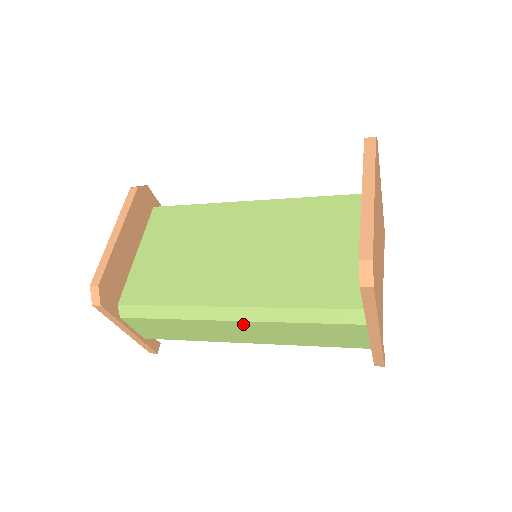
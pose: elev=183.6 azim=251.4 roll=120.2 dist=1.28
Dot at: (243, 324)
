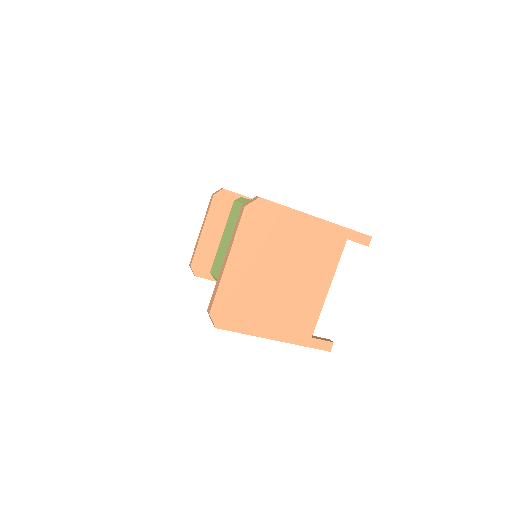
Dot at: occluded
